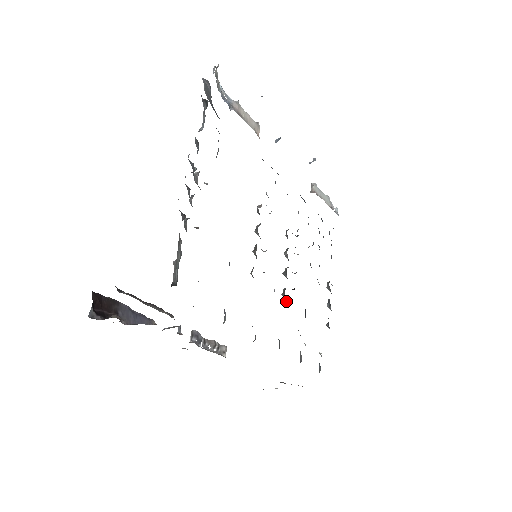
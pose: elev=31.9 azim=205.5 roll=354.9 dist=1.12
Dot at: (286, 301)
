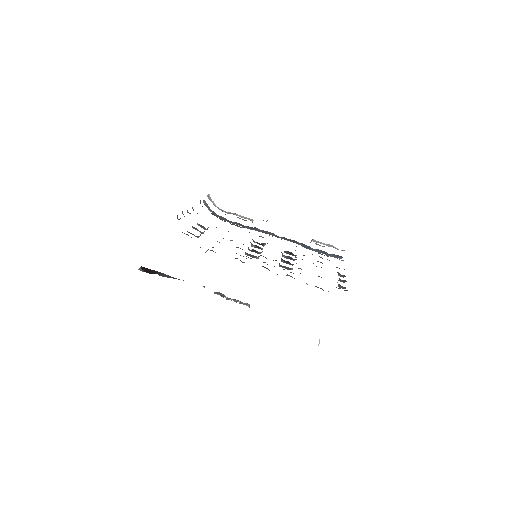
Dot at: (279, 263)
